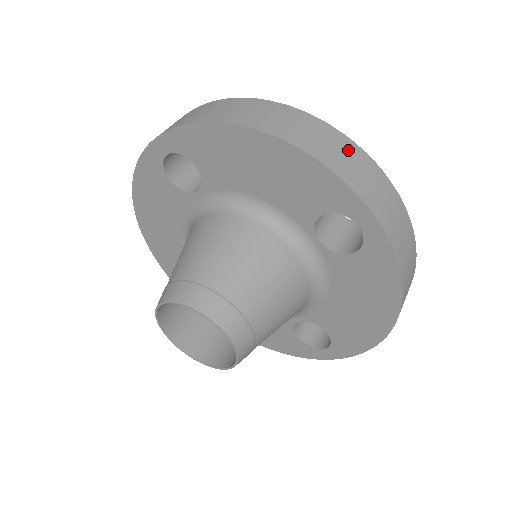
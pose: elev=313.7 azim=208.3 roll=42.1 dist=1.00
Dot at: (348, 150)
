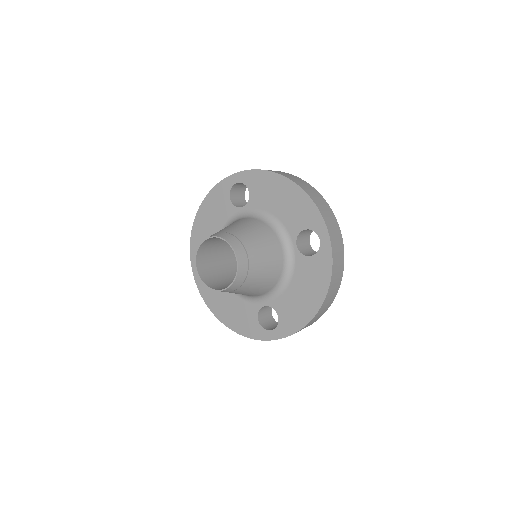
Dot at: (326, 206)
